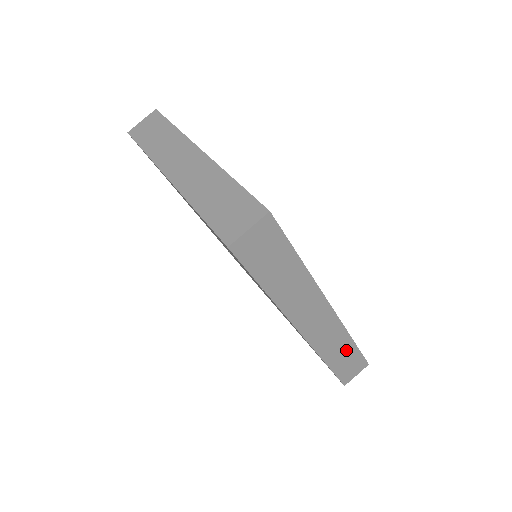
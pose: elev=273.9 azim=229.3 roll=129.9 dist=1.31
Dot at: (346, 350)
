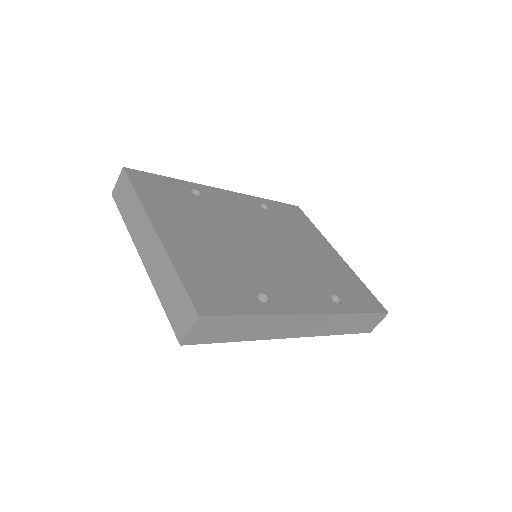
Dot at: (353, 320)
